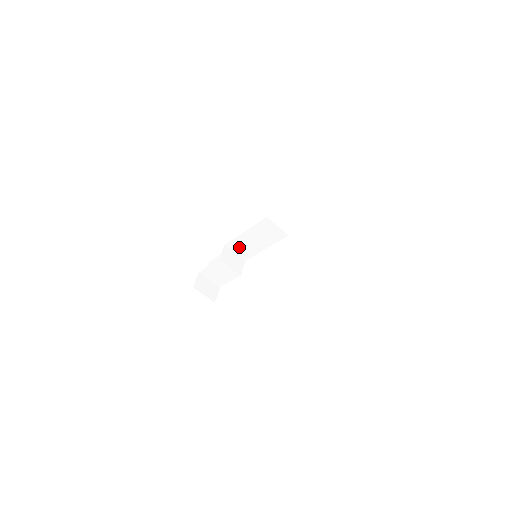
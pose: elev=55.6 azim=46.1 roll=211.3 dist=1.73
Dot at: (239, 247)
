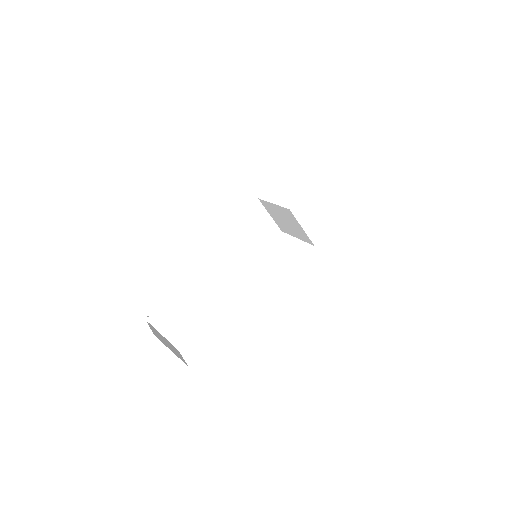
Dot at: (206, 268)
